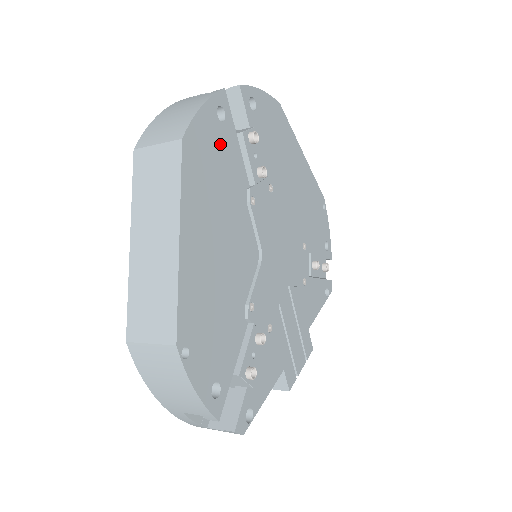
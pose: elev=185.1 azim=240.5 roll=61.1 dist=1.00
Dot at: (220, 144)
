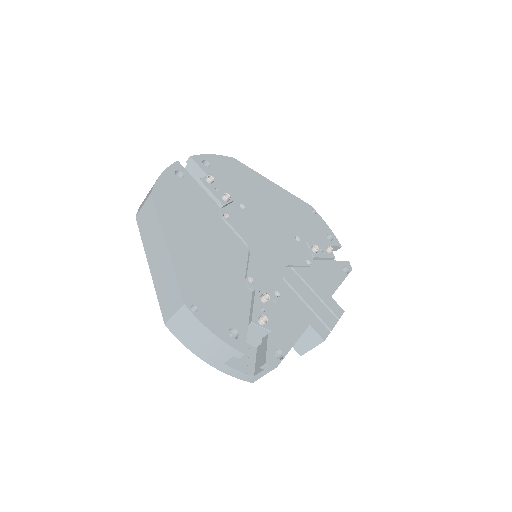
Dot at: (184, 190)
